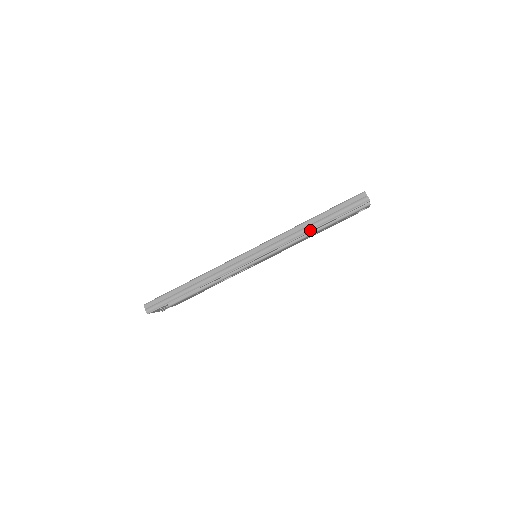
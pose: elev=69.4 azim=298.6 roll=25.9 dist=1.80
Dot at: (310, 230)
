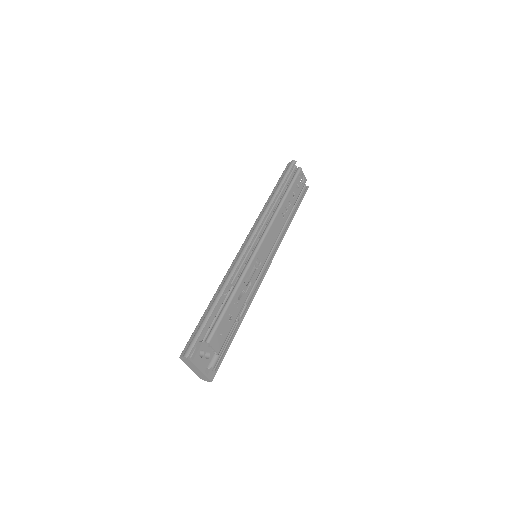
Dot at: (274, 199)
